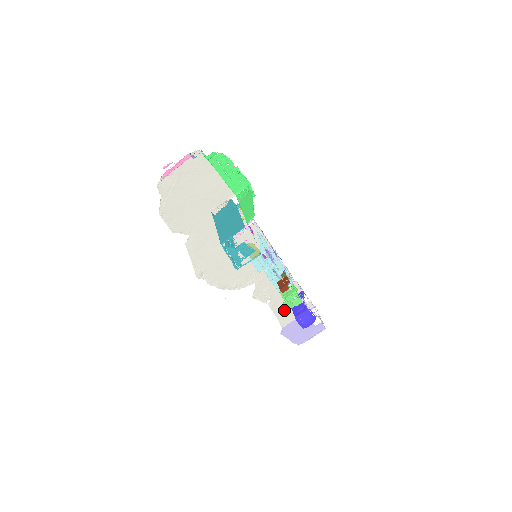
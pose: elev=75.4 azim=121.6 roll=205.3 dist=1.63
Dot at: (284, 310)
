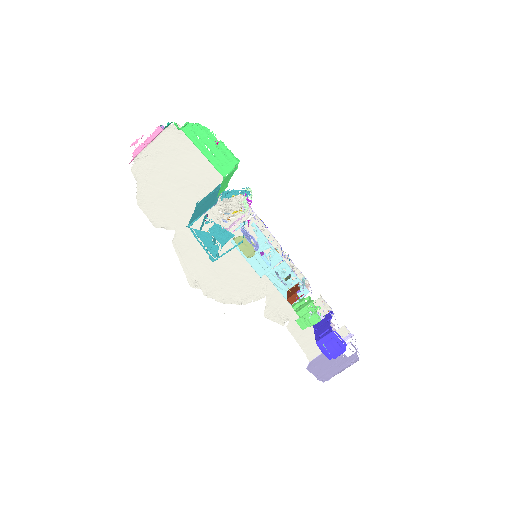
Dot at: (309, 337)
